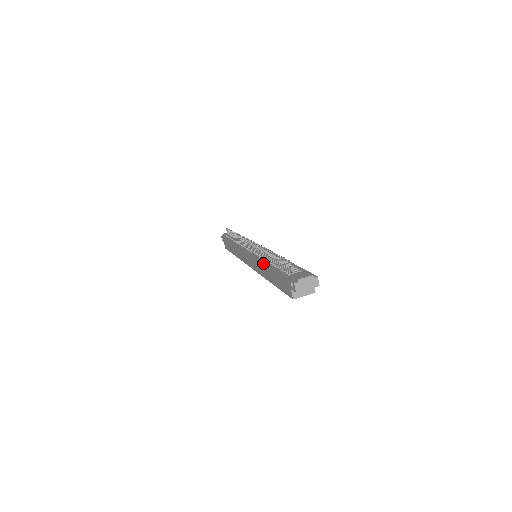
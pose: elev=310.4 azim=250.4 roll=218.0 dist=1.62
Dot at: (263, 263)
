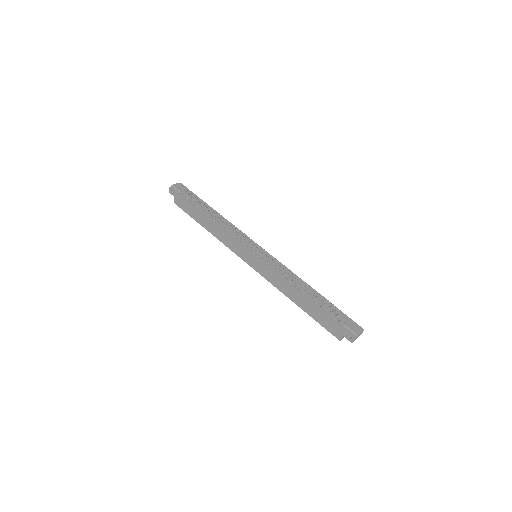
Dot at: (294, 289)
